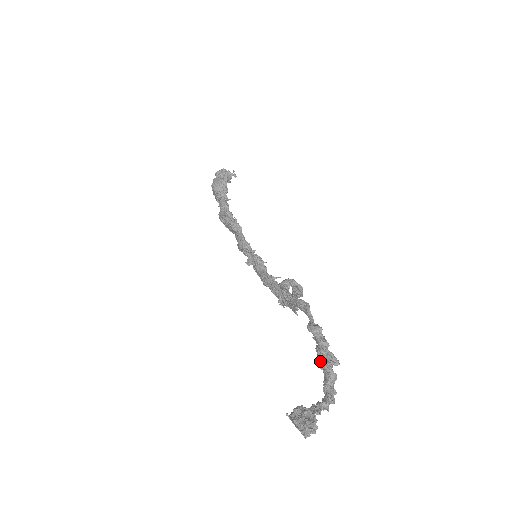
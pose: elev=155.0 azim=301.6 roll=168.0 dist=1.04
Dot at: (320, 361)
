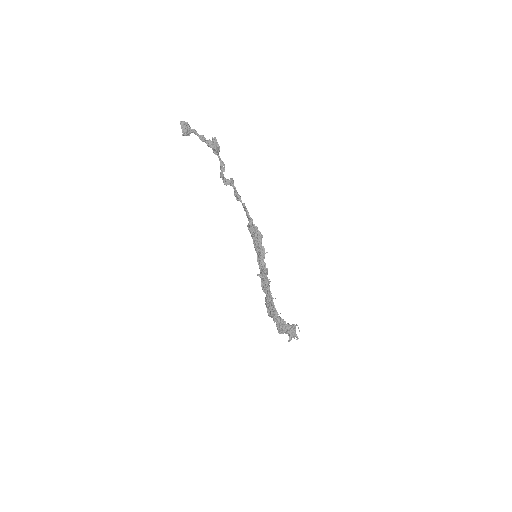
Dot at: occluded
